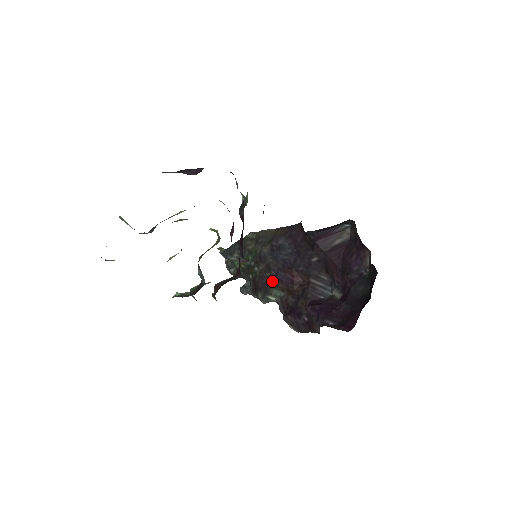
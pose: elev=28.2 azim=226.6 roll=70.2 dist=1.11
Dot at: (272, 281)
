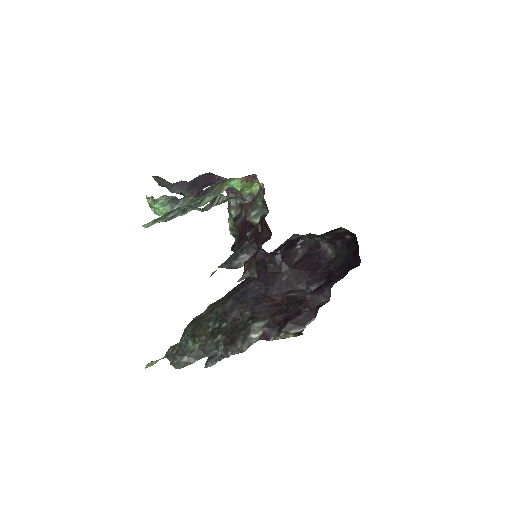
Dot at: (250, 319)
